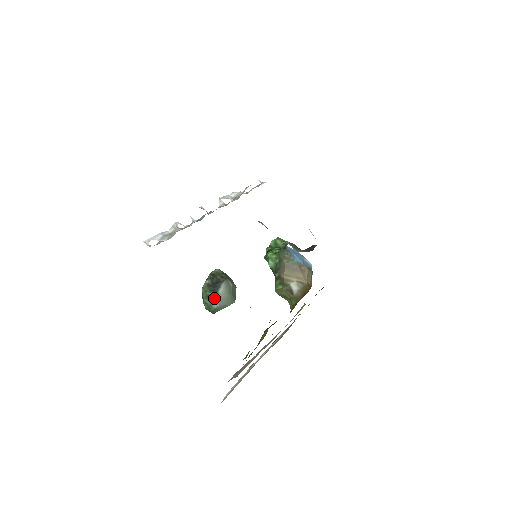
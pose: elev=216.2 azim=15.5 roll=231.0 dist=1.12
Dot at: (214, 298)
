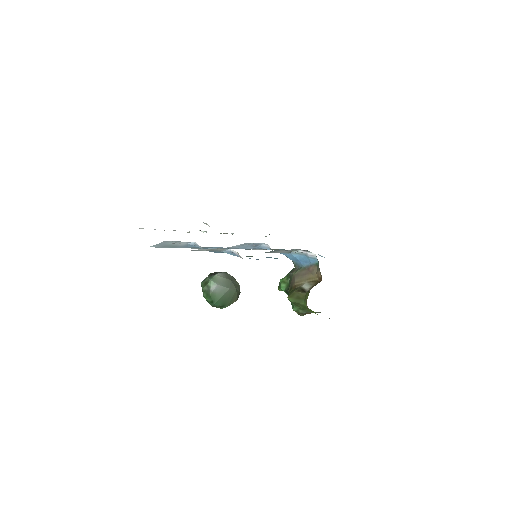
Dot at: (210, 278)
